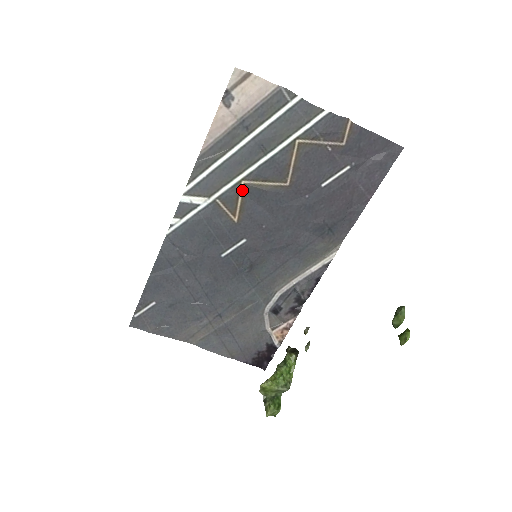
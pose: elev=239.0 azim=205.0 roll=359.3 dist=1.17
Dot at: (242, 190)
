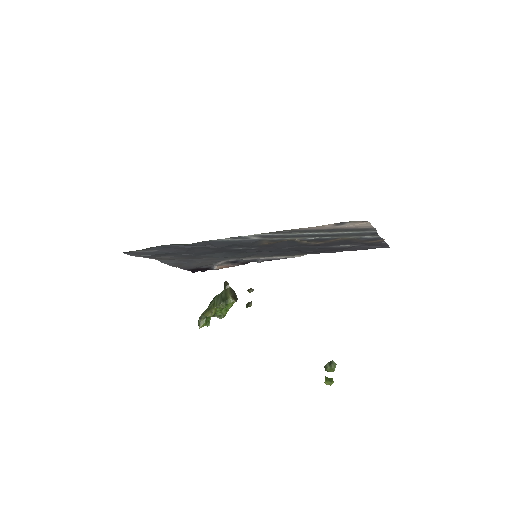
Dot at: (288, 240)
